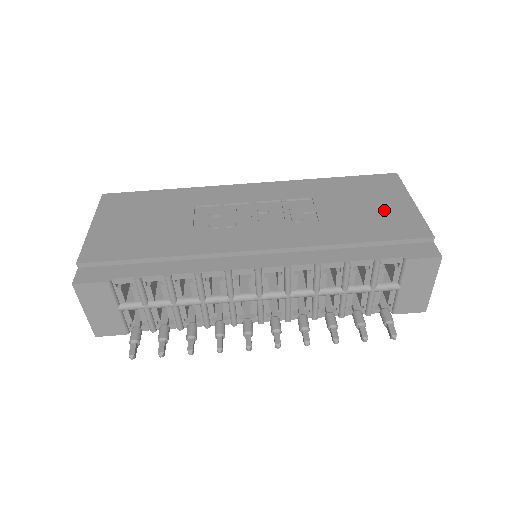
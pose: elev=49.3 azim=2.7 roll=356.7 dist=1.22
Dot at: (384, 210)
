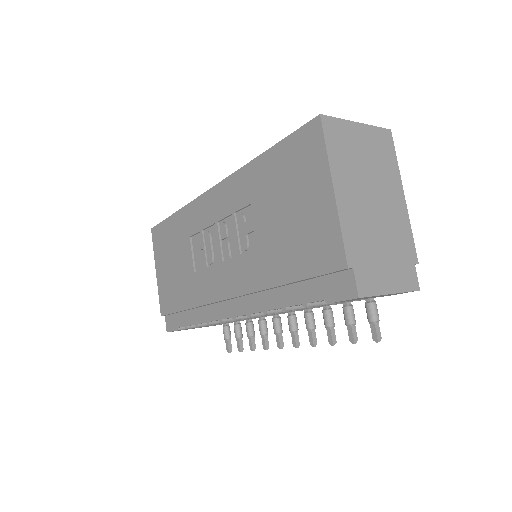
Dot at: (305, 217)
